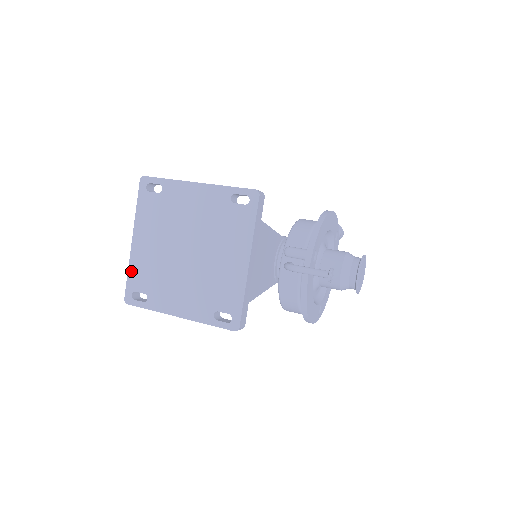
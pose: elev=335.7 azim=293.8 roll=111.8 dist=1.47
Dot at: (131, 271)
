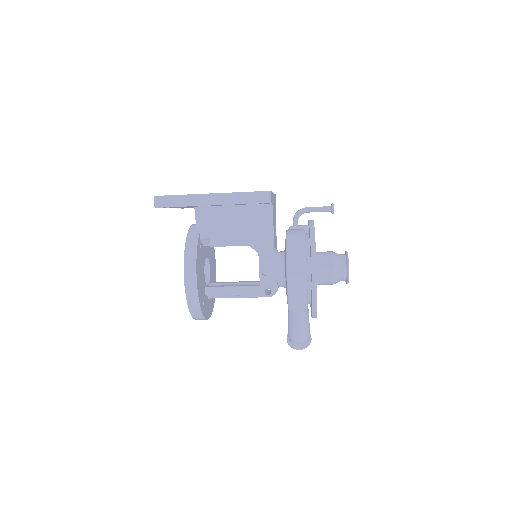
Dot at: occluded
